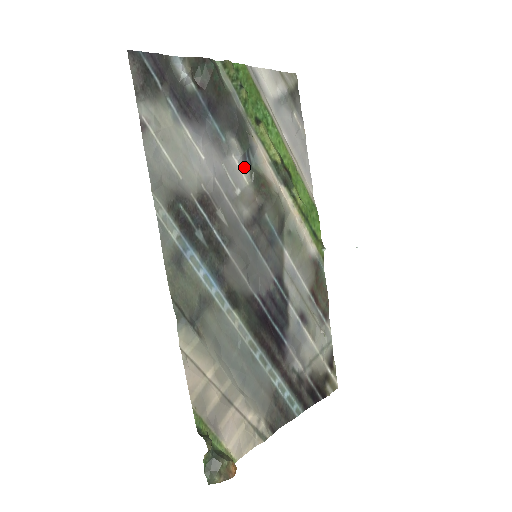
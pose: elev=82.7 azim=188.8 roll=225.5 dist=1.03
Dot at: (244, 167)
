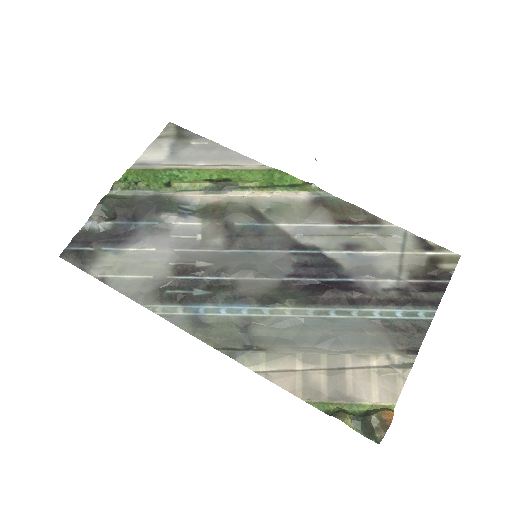
Dot at: (188, 219)
